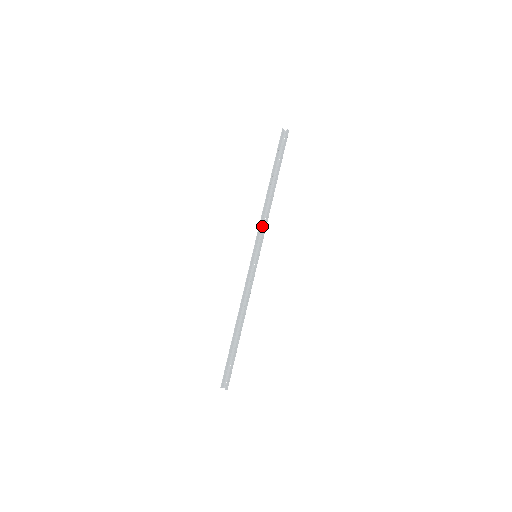
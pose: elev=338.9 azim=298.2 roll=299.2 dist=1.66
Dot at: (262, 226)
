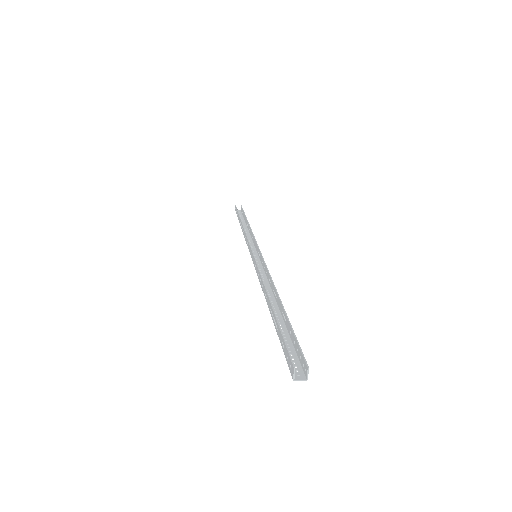
Dot at: occluded
